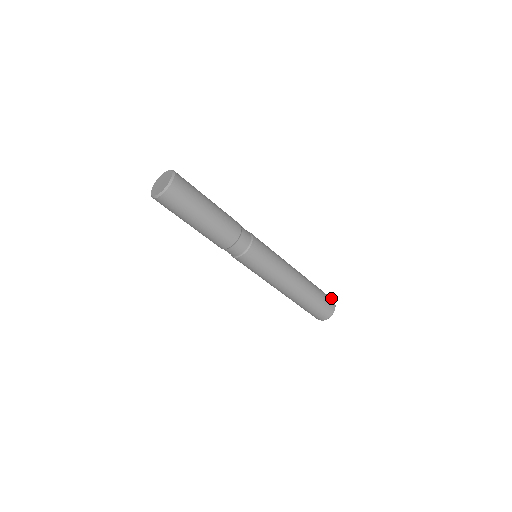
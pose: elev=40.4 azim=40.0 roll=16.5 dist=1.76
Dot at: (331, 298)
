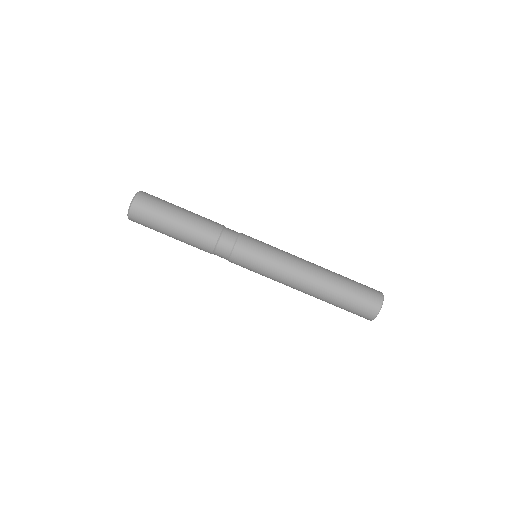
Dot at: occluded
